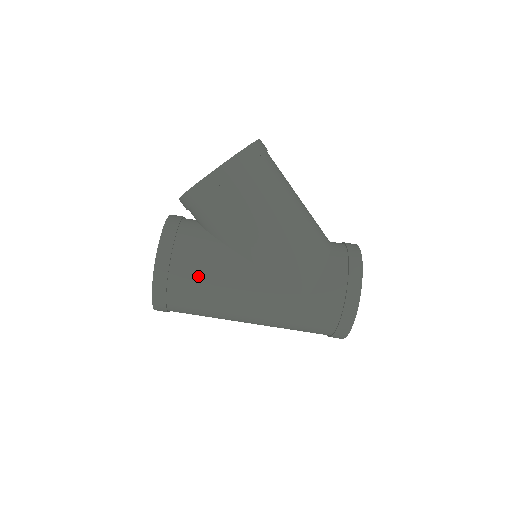
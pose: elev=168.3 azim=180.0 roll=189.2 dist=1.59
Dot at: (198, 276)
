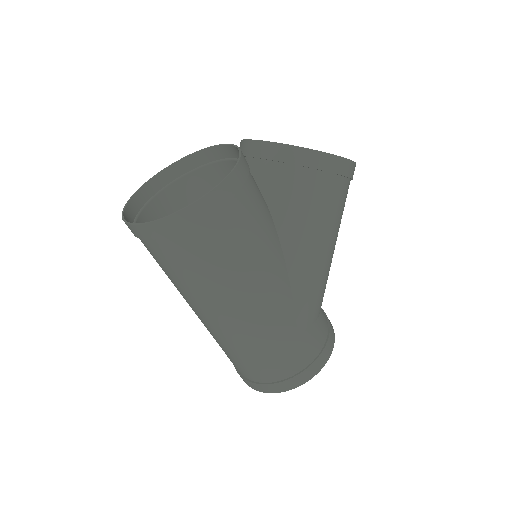
Dot at: (245, 234)
